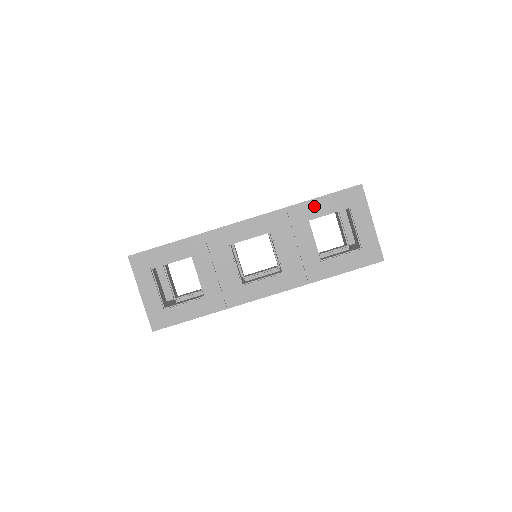
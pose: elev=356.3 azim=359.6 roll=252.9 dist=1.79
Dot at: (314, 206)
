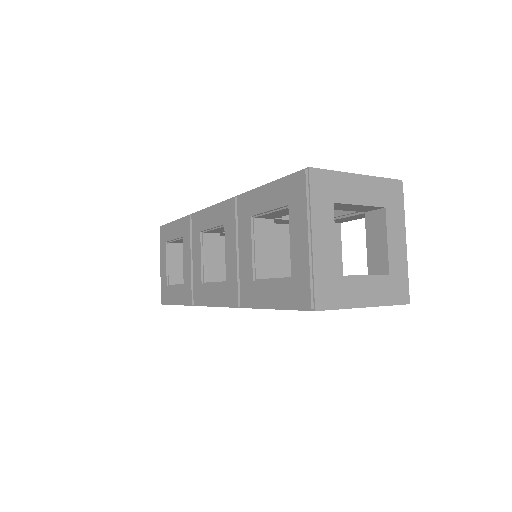
Dot at: (258, 197)
